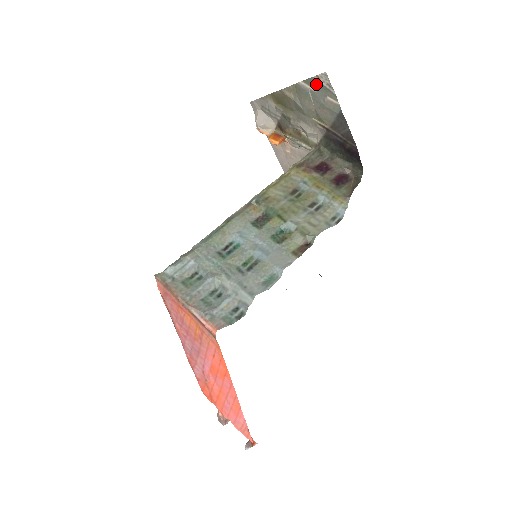
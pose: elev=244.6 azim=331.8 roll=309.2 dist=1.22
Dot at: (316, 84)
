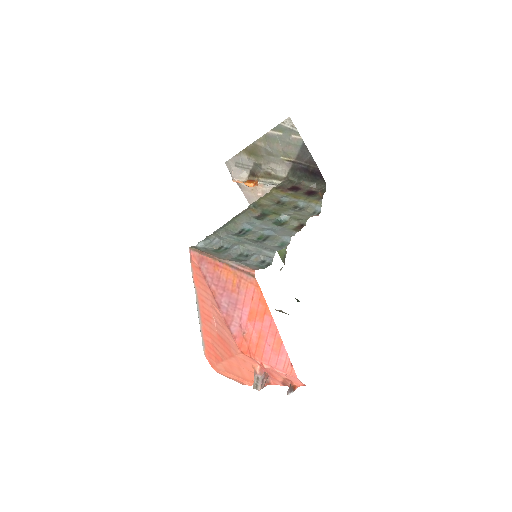
Dot at: (282, 129)
